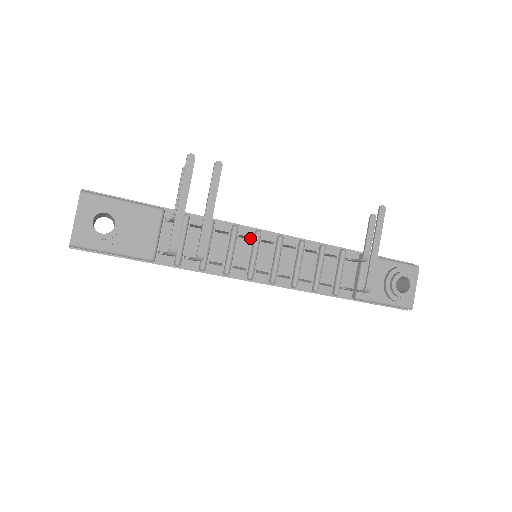
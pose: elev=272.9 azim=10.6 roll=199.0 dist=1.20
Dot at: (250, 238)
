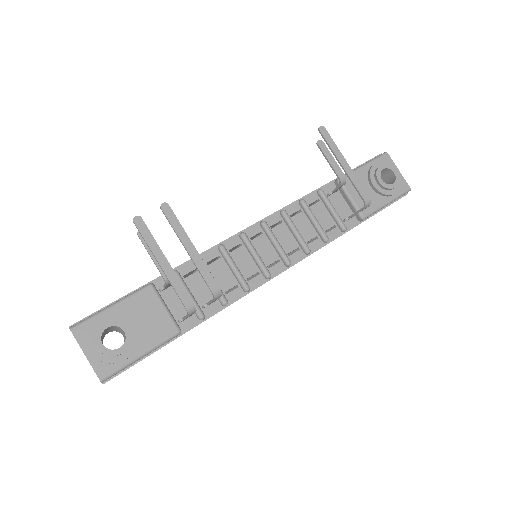
Dot at: (240, 245)
